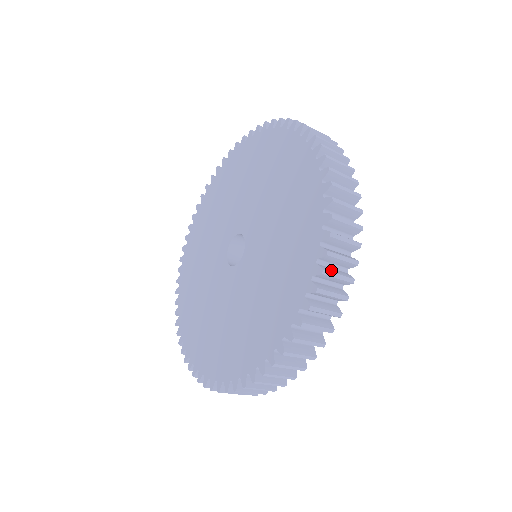
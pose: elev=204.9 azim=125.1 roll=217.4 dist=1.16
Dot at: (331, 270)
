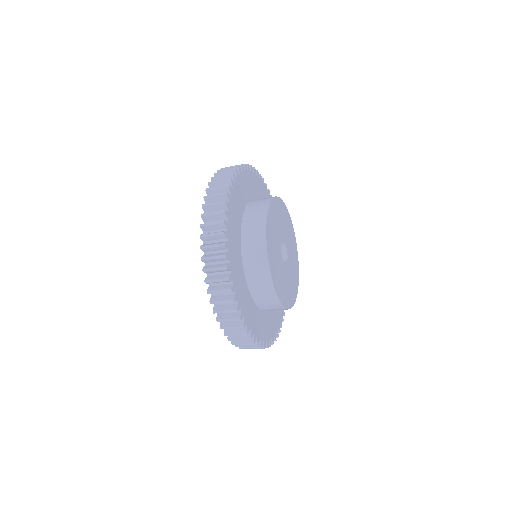
Dot at: (215, 289)
